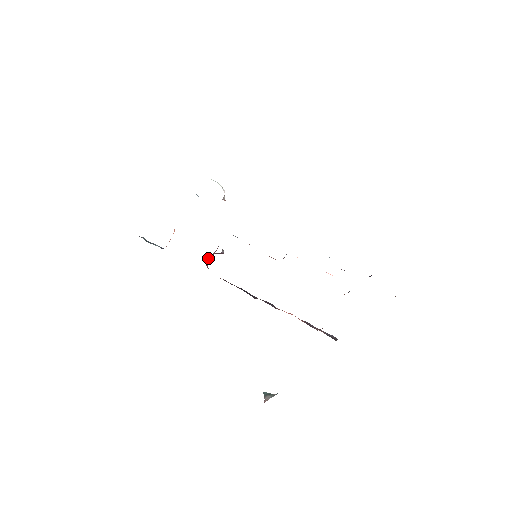
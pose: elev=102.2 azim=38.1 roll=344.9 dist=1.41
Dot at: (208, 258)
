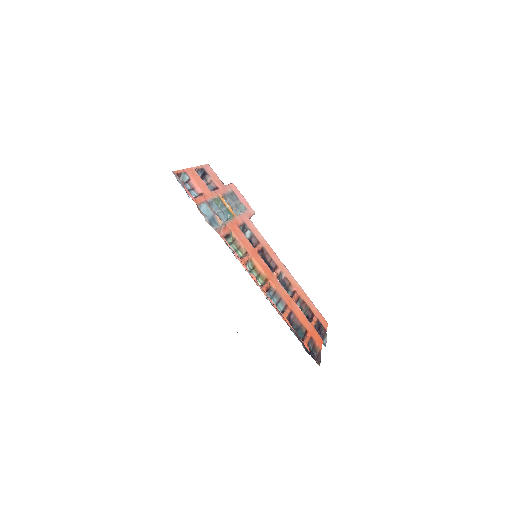
Dot at: occluded
